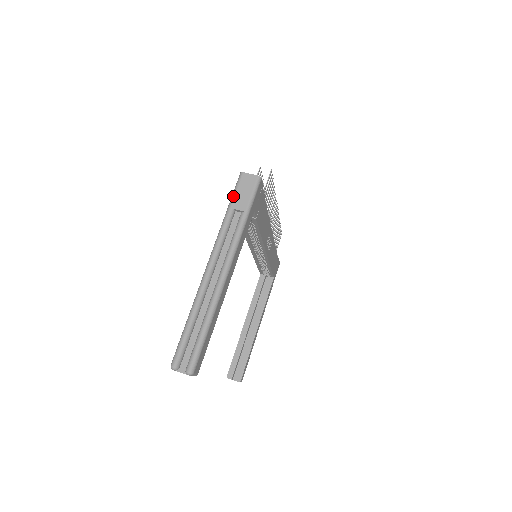
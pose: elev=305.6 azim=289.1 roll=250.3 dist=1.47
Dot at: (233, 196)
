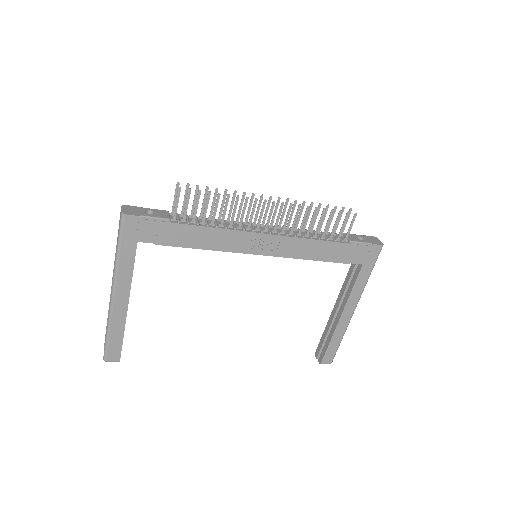
Dot at: occluded
